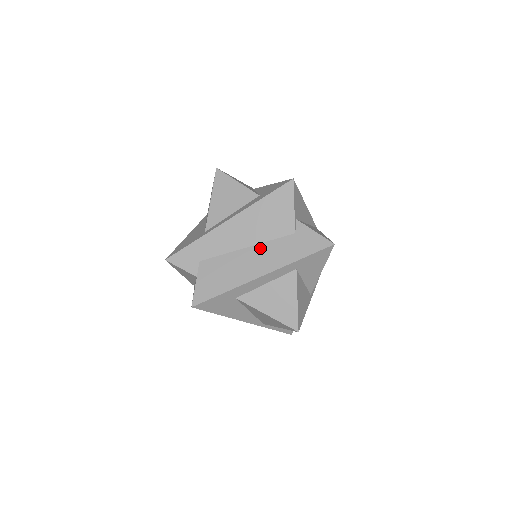
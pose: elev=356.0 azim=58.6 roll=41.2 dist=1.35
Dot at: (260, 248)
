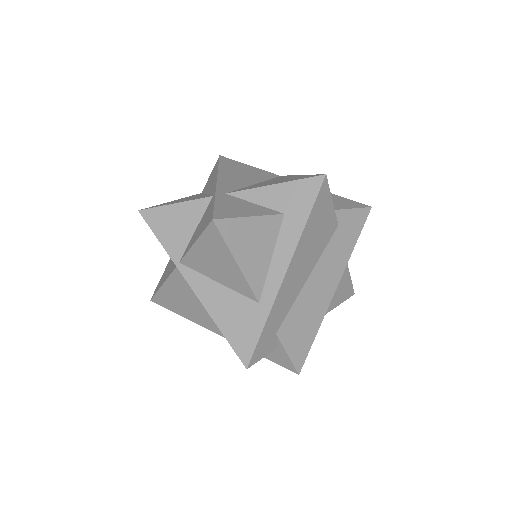
Dot at: (319, 268)
